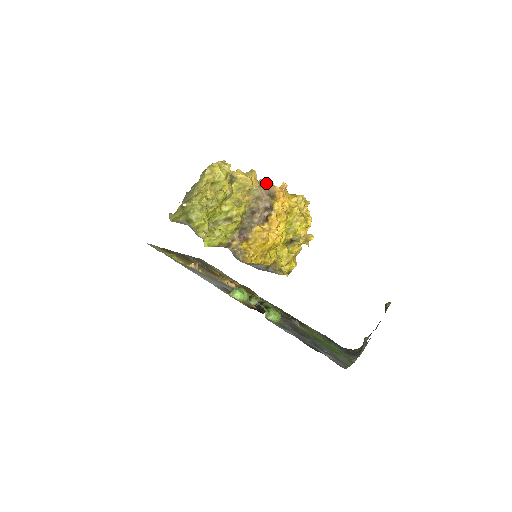
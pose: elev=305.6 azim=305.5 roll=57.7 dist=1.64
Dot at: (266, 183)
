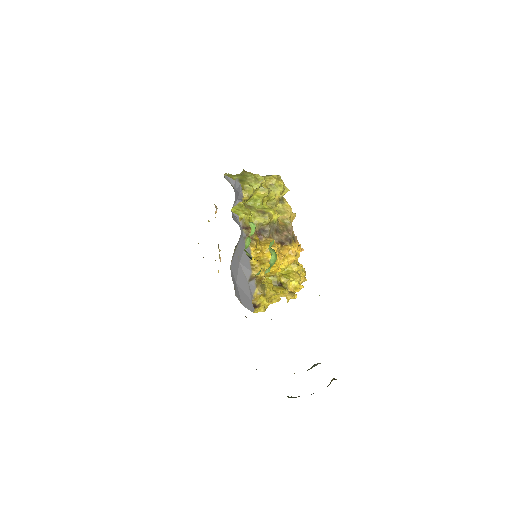
Dot at: occluded
